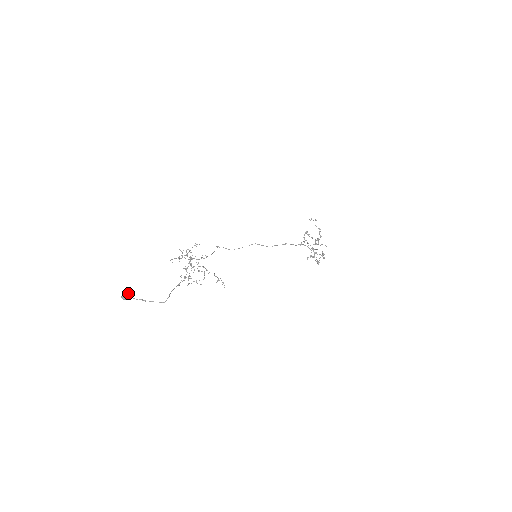
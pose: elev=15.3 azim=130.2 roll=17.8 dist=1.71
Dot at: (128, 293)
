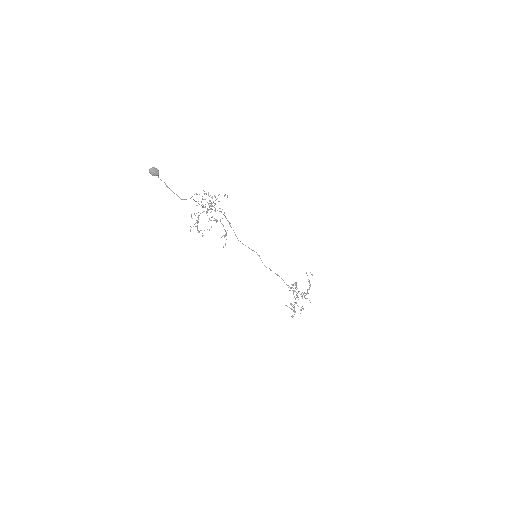
Dot at: occluded
